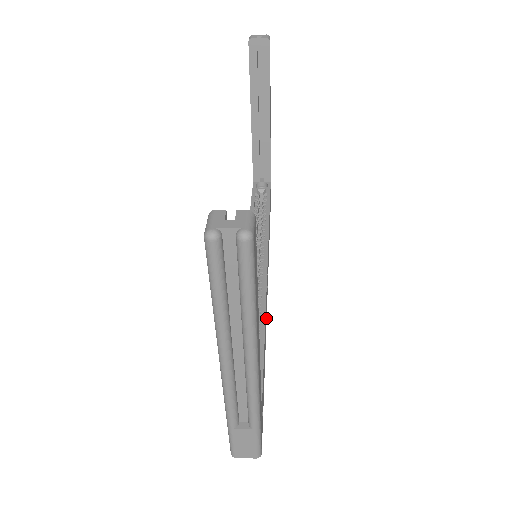
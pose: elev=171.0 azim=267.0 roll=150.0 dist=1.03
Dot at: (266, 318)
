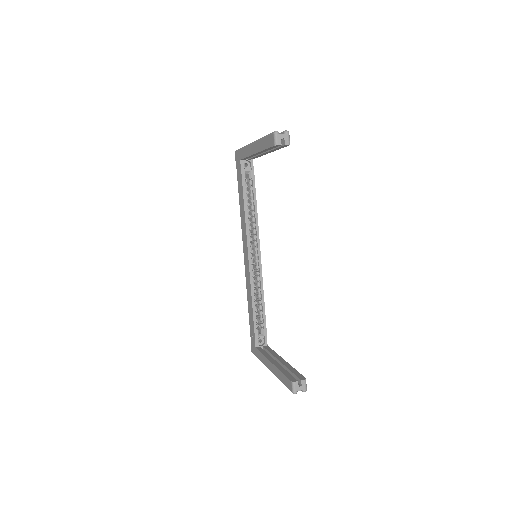
Dot at: occluded
